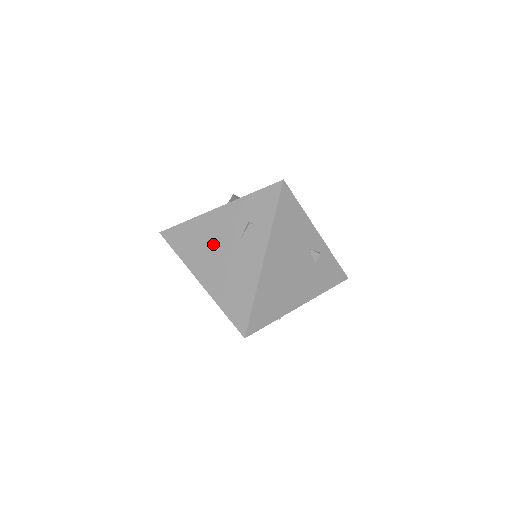
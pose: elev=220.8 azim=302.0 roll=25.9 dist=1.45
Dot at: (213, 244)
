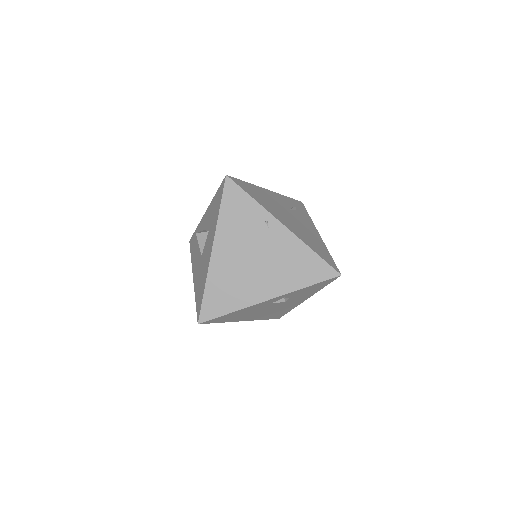
Dot at: occluded
